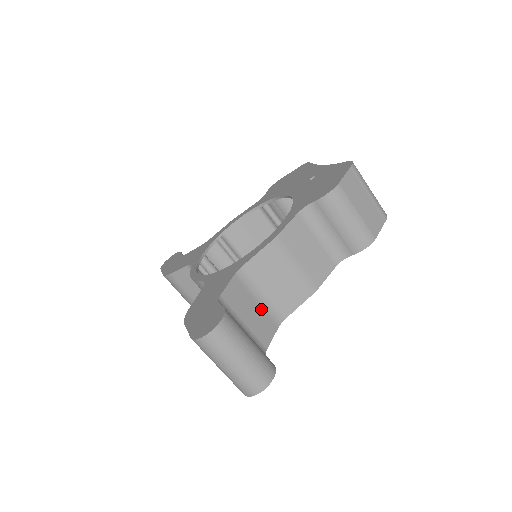
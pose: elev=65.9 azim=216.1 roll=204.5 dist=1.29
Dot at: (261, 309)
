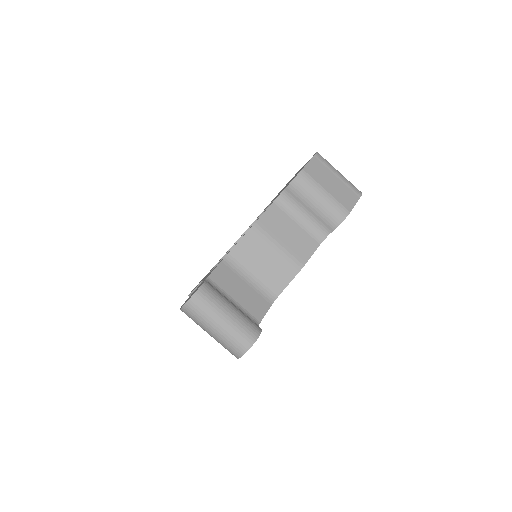
Dot at: (252, 289)
